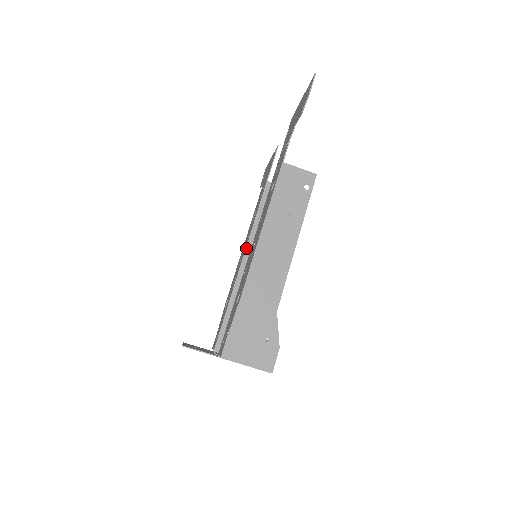
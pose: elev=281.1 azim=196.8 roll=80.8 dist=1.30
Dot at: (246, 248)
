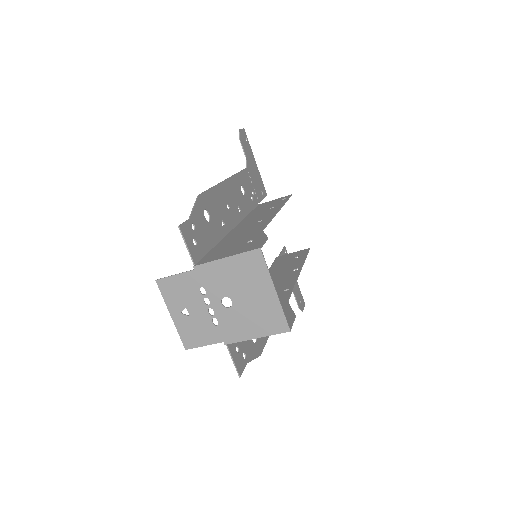
Dot at: occluded
